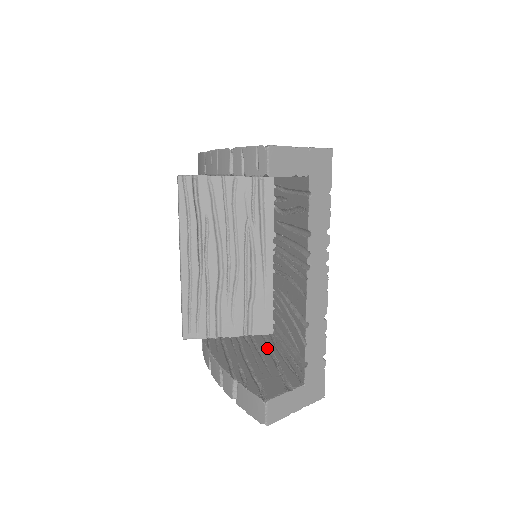
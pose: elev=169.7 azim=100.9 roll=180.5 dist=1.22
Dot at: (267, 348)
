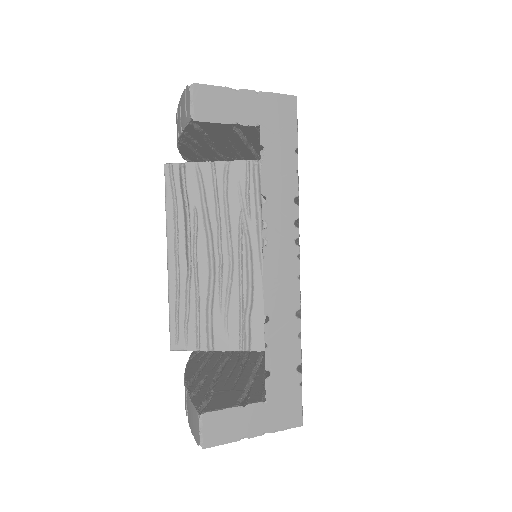
Dot at: (255, 363)
